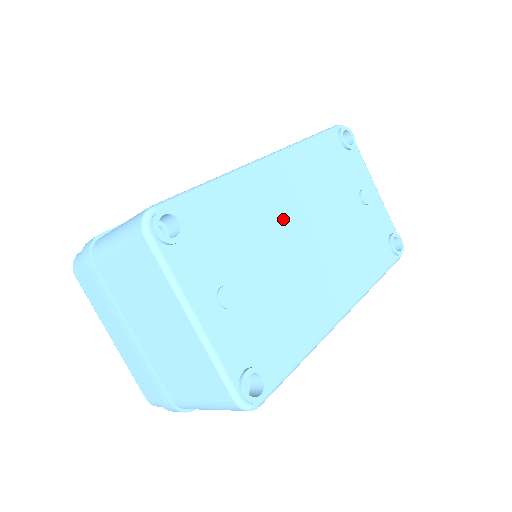
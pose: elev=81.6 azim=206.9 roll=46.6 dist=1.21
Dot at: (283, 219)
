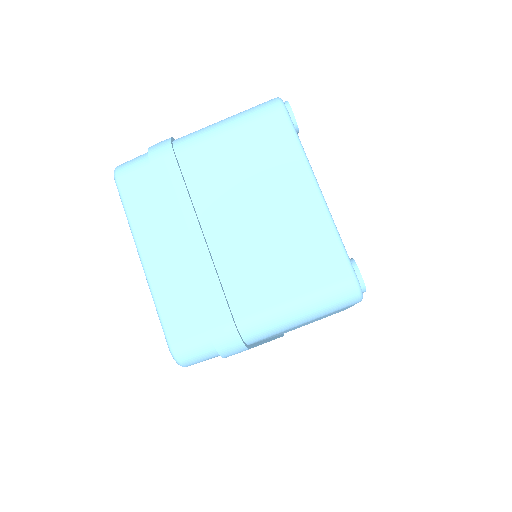
Dot at: occluded
